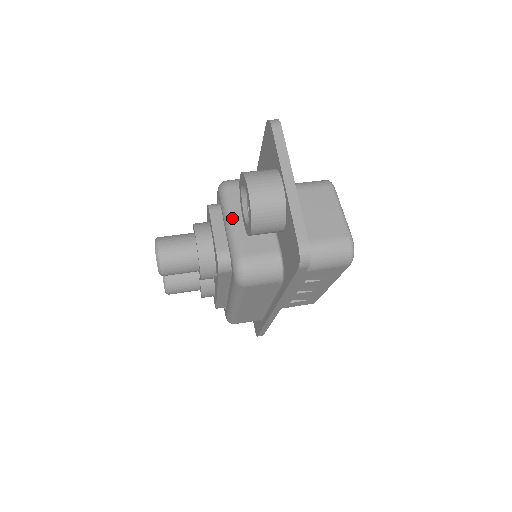
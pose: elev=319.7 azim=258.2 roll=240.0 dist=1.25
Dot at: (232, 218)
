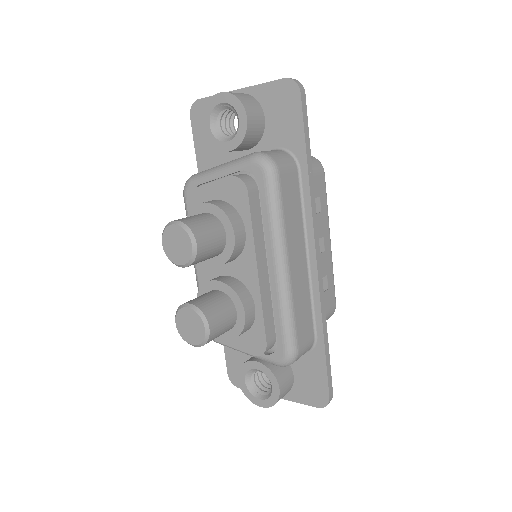
Dot at: (219, 165)
